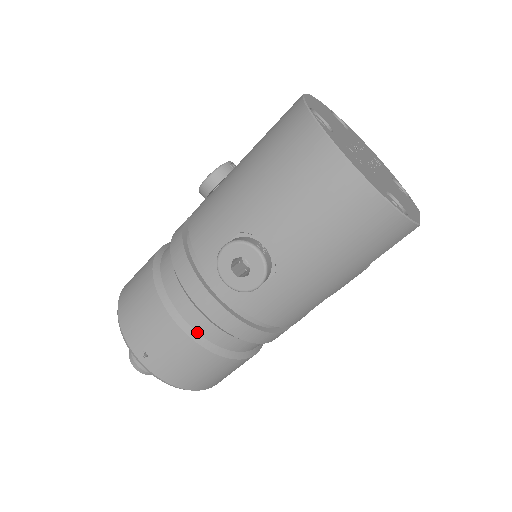
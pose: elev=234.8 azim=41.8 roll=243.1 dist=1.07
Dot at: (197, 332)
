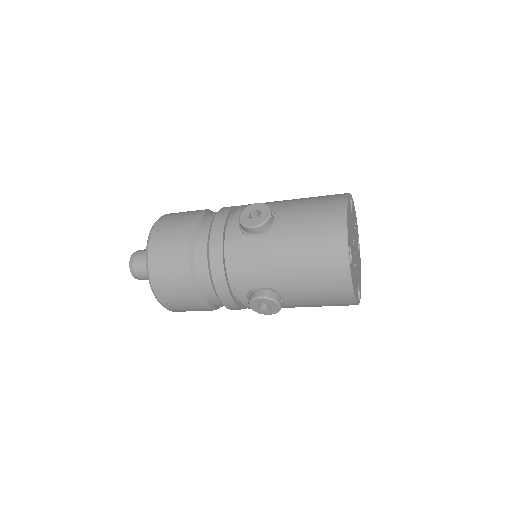
Dot at: (210, 304)
